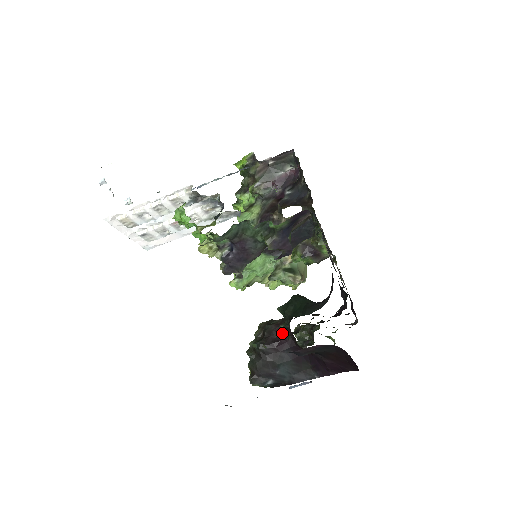
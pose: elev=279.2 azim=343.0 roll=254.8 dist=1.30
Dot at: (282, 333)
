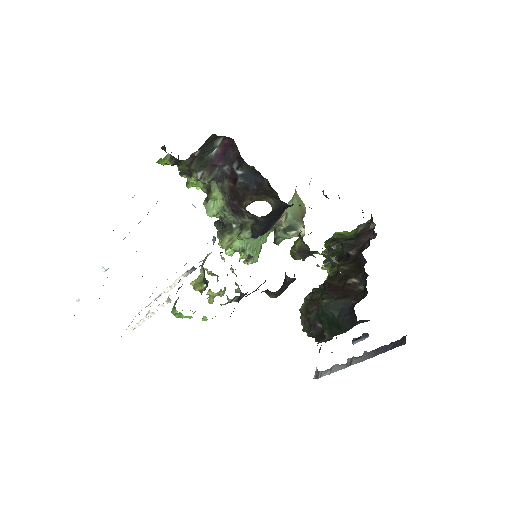
Dot at: occluded
